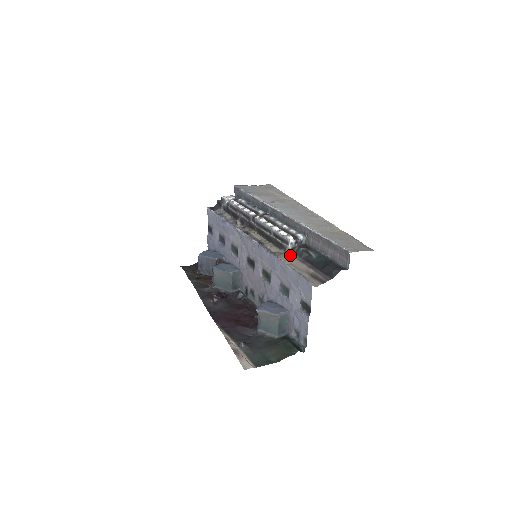
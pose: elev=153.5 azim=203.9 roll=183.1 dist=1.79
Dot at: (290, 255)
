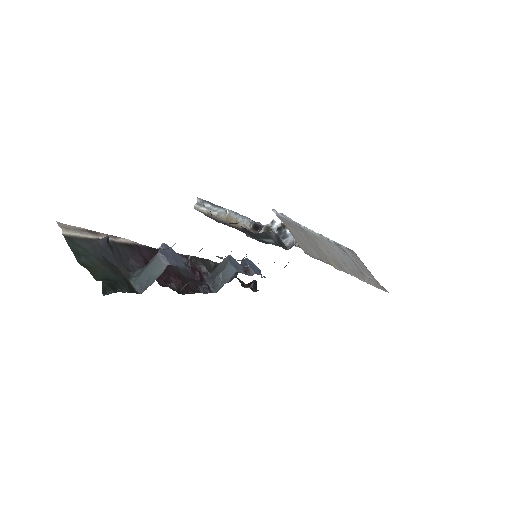
Dot at: occluded
